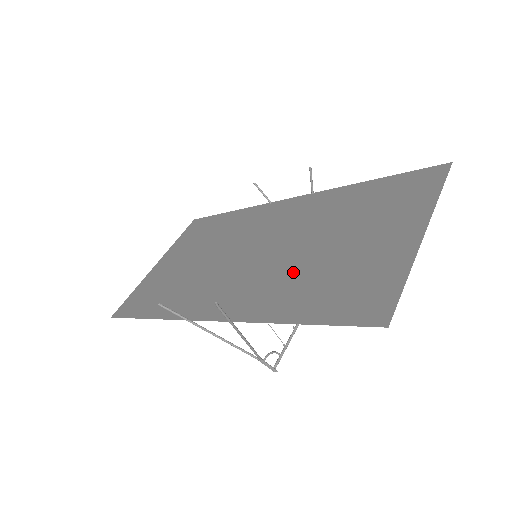
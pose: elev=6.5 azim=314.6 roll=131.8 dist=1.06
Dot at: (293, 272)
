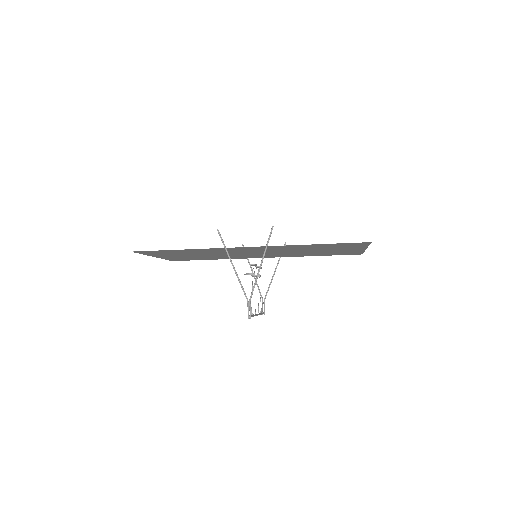
Dot at: (297, 249)
